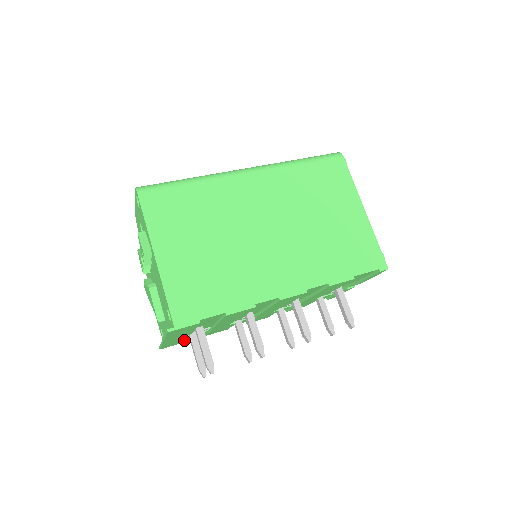
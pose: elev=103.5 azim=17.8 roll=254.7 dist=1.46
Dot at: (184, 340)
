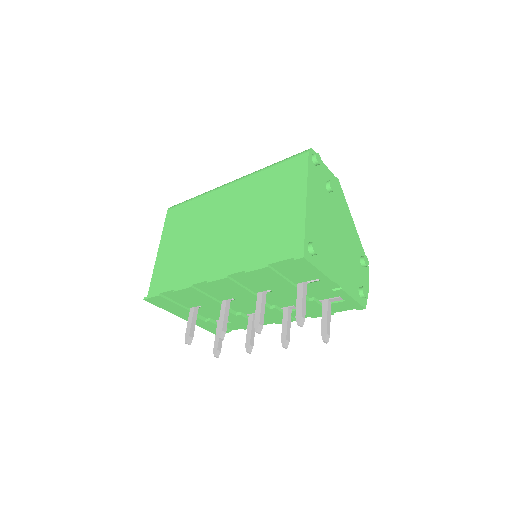
Dot at: occluded
